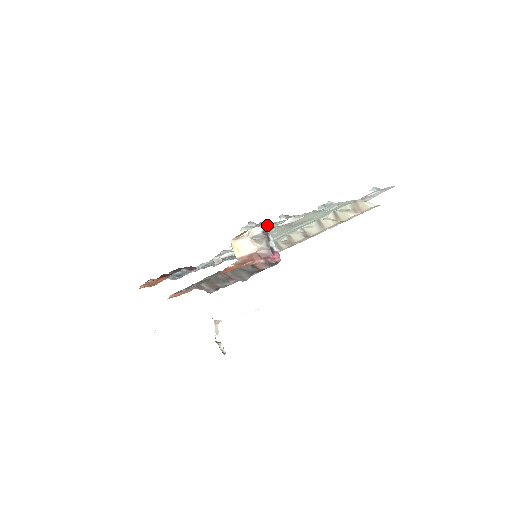
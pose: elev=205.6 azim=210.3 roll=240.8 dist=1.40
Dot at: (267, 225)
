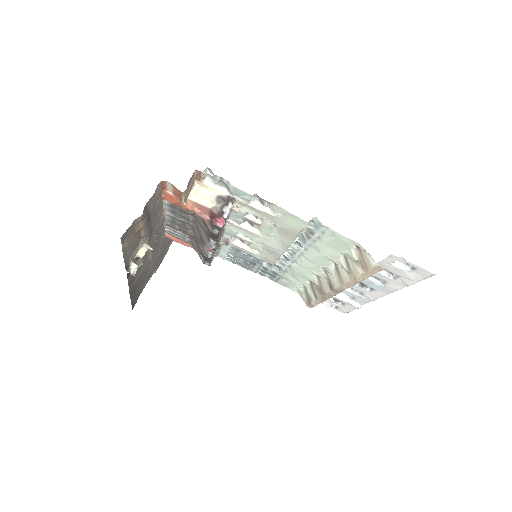
Dot at: (230, 189)
